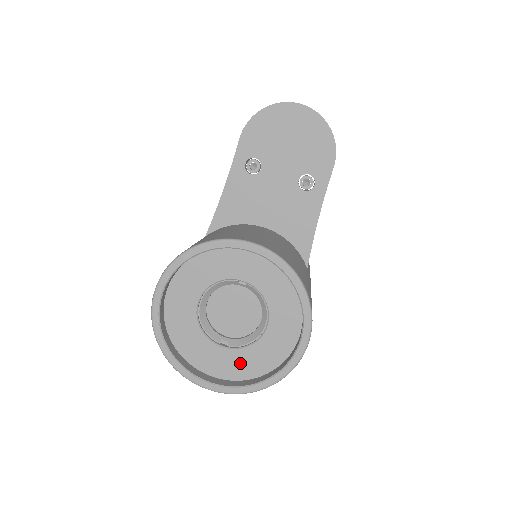
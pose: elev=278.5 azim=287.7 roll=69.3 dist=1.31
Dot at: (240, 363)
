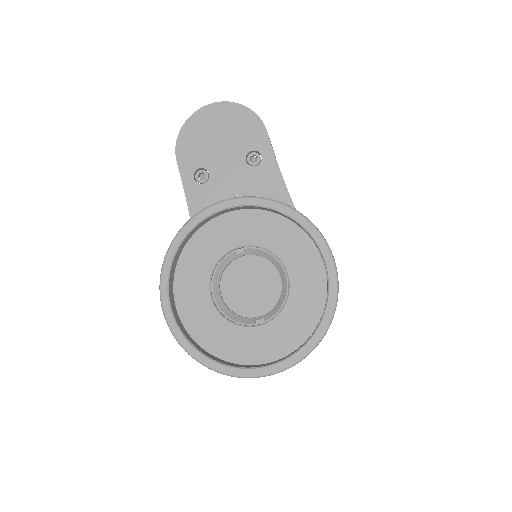
Dot at: (287, 330)
